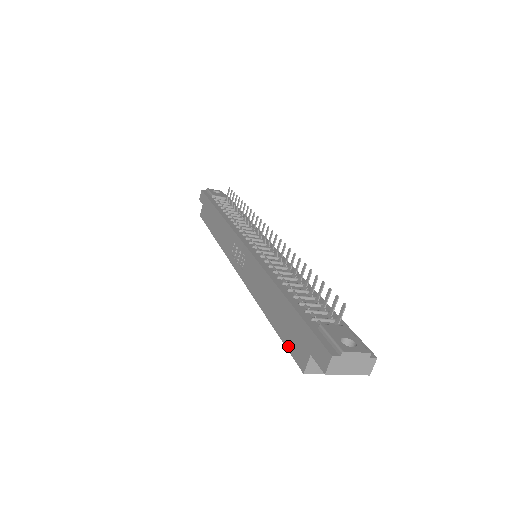
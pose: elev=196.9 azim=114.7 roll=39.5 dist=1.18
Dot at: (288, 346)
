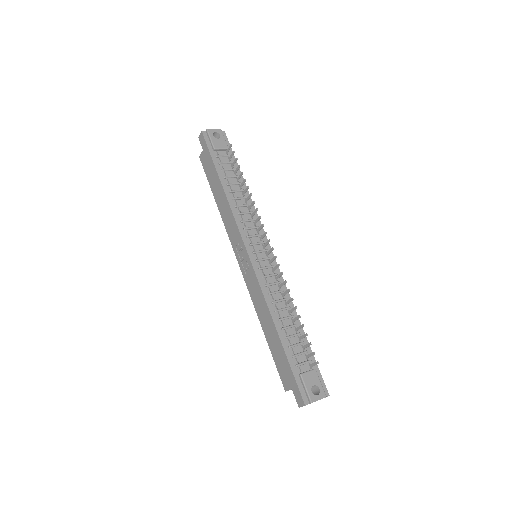
Dot at: (277, 367)
